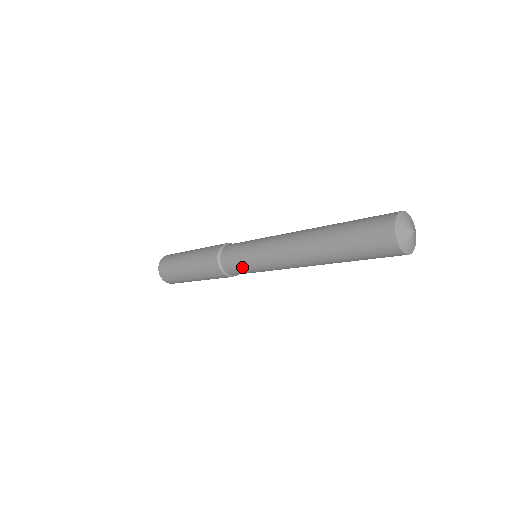
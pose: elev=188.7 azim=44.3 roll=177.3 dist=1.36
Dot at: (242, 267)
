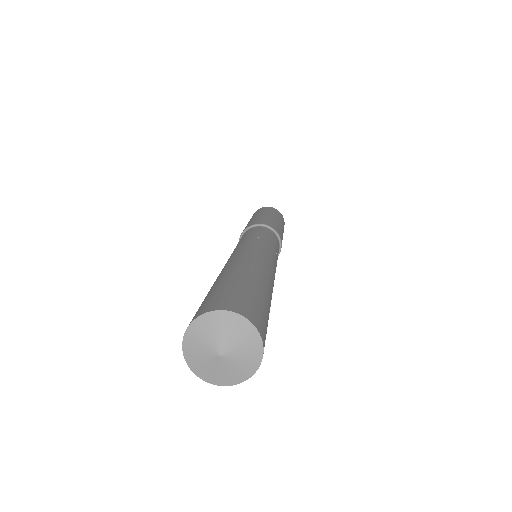
Dot at: occluded
